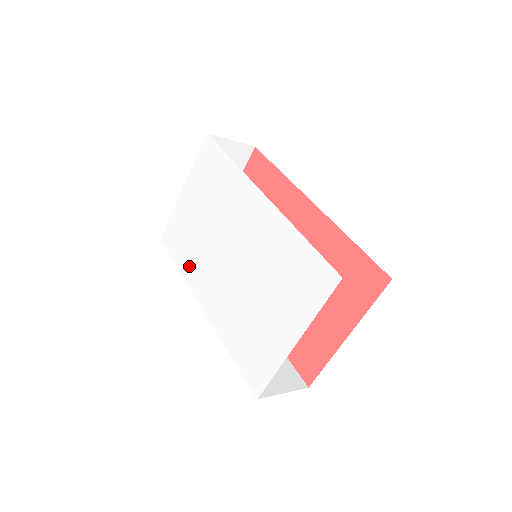
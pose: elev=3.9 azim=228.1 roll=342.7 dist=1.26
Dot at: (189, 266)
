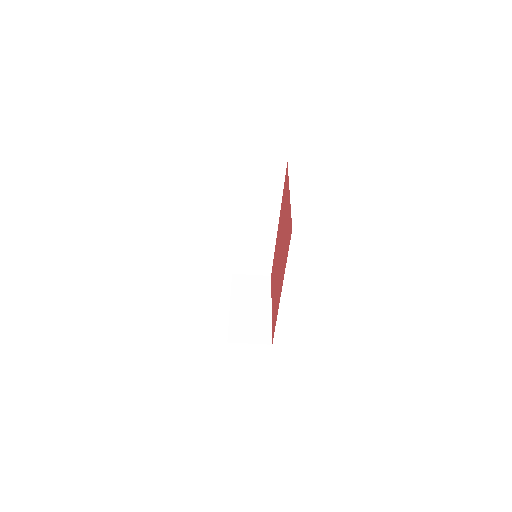
Dot at: occluded
